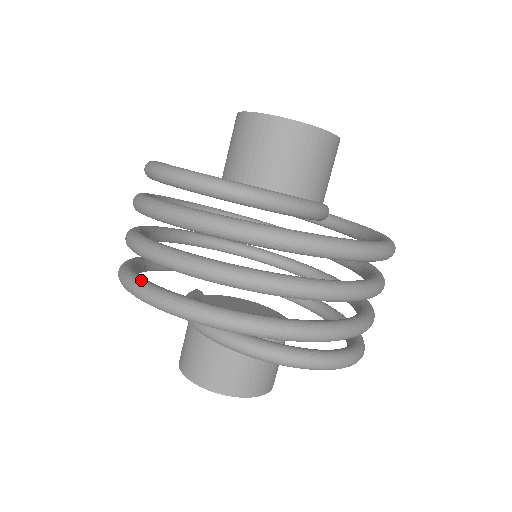
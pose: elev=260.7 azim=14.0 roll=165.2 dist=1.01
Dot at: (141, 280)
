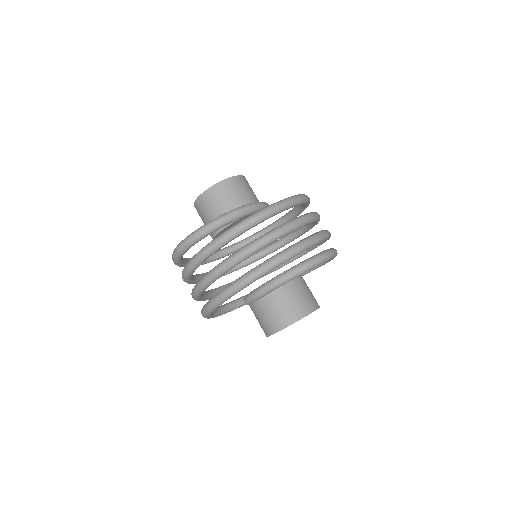
Dot at: (249, 271)
